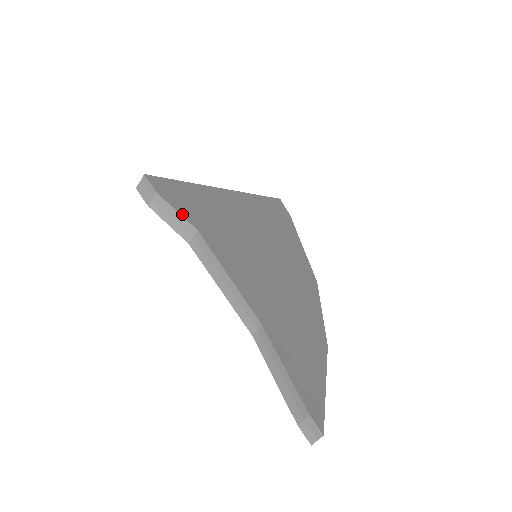
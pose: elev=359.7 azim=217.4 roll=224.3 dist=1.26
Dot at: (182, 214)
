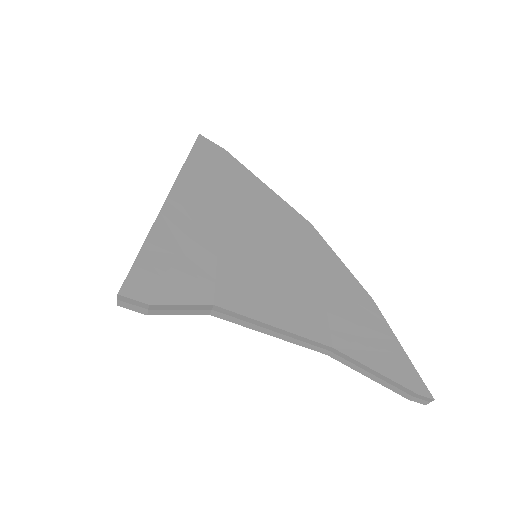
Dot at: (188, 302)
